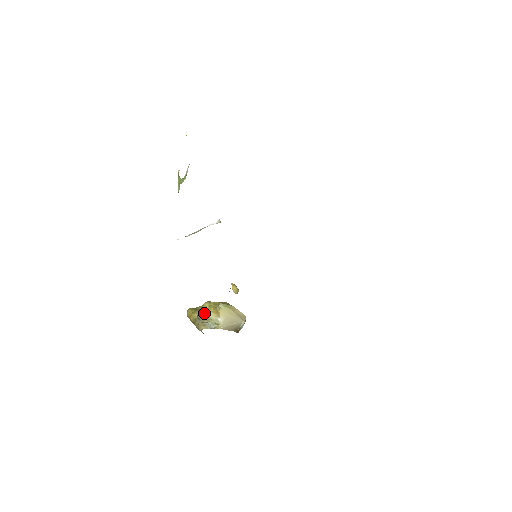
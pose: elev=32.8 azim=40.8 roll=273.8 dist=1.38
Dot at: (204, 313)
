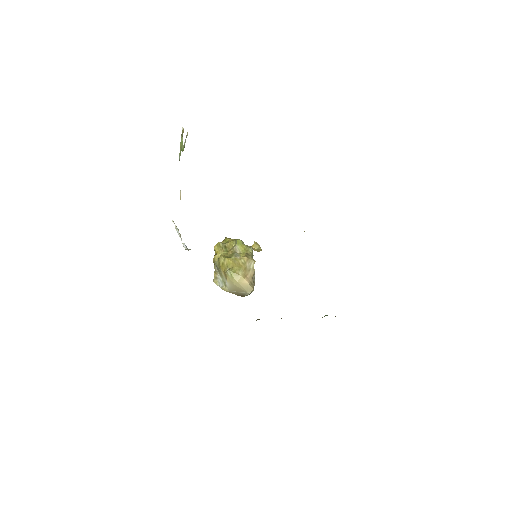
Dot at: (219, 266)
